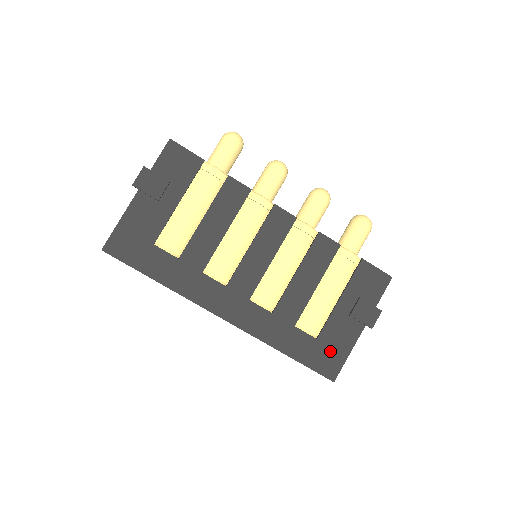
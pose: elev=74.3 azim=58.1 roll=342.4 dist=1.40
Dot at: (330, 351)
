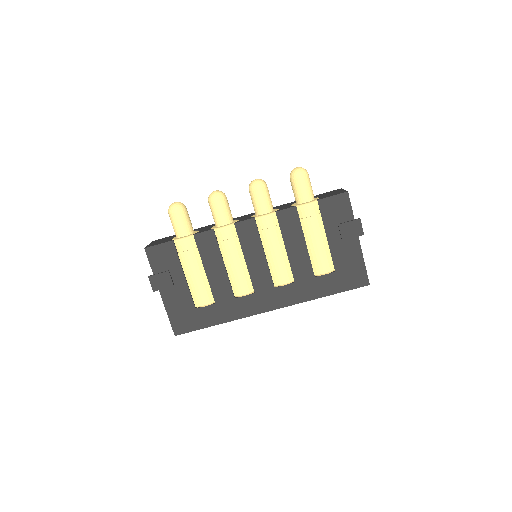
Dot at: (350, 271)
